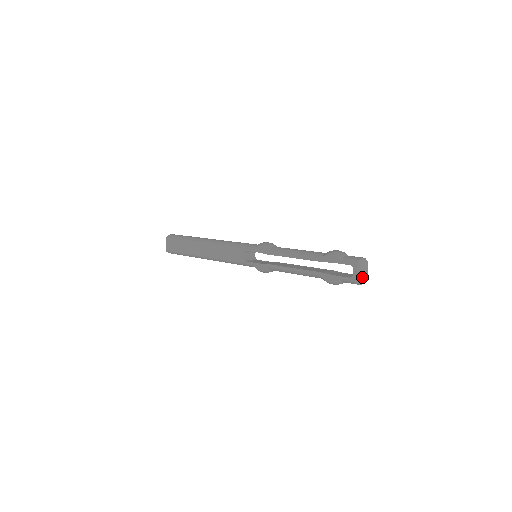
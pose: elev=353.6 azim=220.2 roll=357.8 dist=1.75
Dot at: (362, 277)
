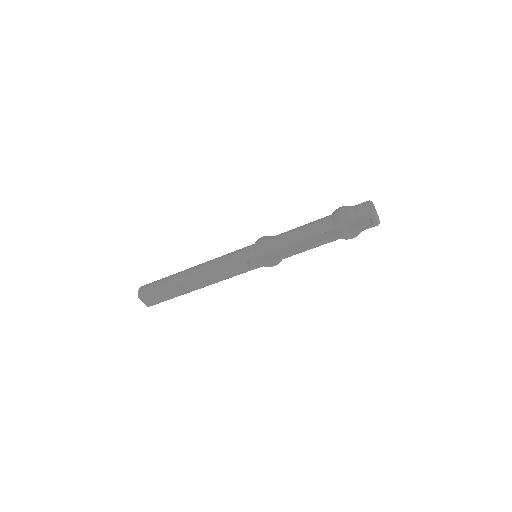
Dot at: (378, 217)
